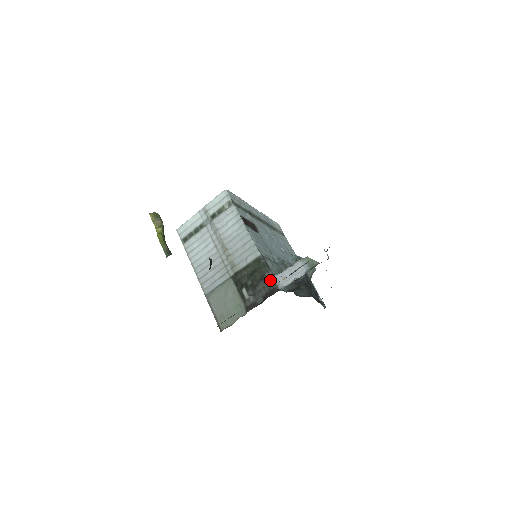
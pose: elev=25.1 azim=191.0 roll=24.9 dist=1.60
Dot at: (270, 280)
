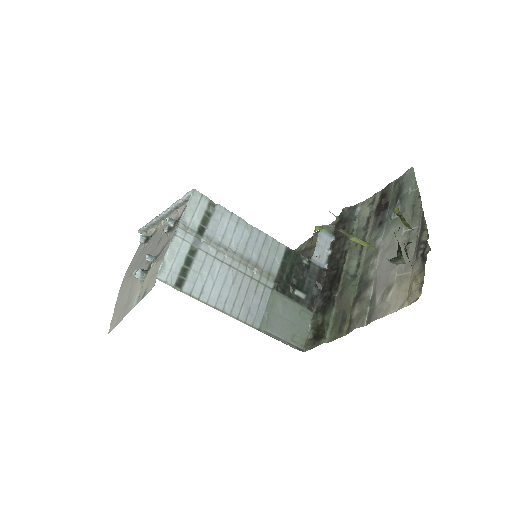
Dot at: (311, 265)
